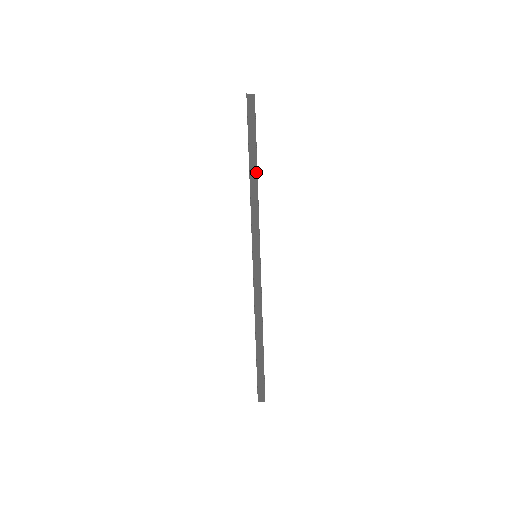
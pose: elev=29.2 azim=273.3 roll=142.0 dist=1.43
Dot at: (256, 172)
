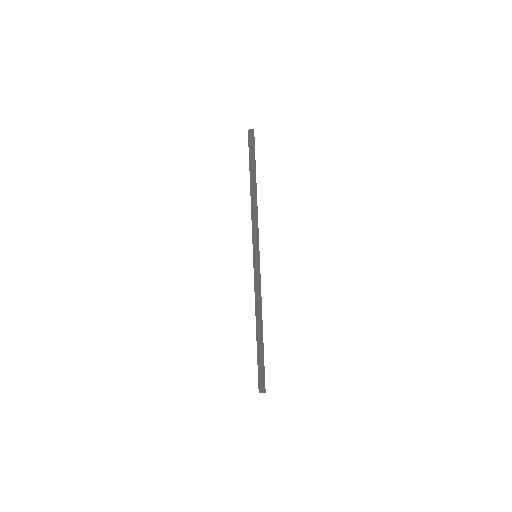
Dot at: (256, 187)
